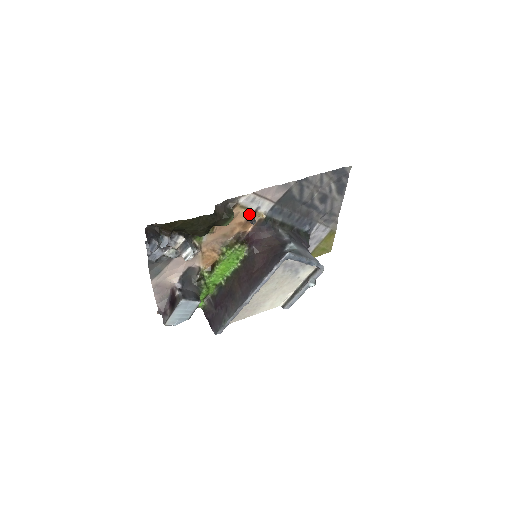
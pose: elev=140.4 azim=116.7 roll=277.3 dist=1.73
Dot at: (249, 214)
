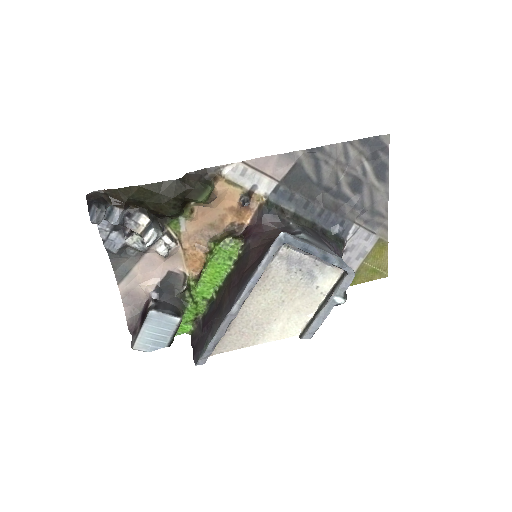
Dot at: (242, 195)
